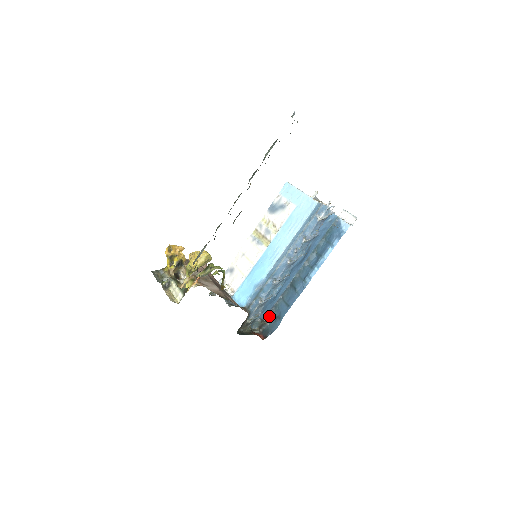
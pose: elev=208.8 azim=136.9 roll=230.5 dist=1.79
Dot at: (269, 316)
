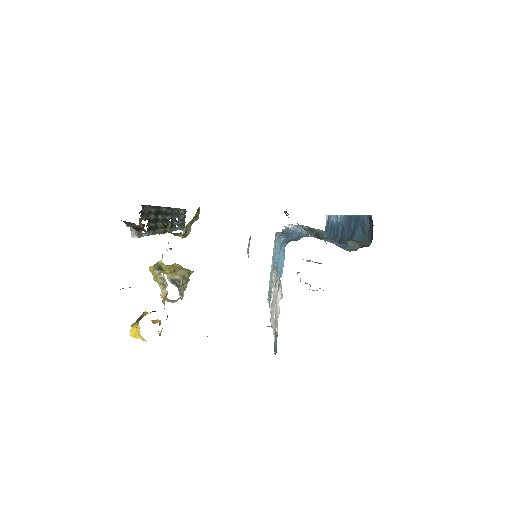
Dot at: occluded
